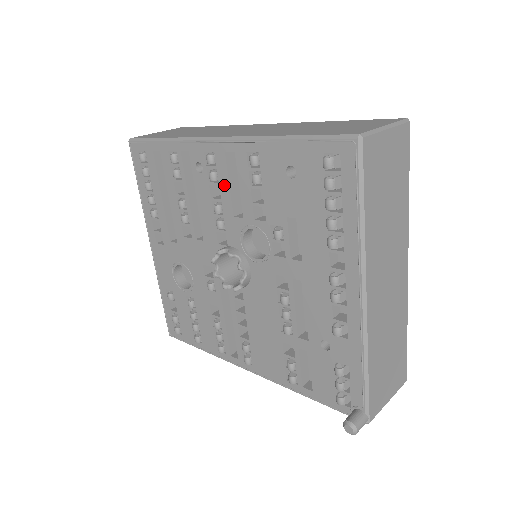
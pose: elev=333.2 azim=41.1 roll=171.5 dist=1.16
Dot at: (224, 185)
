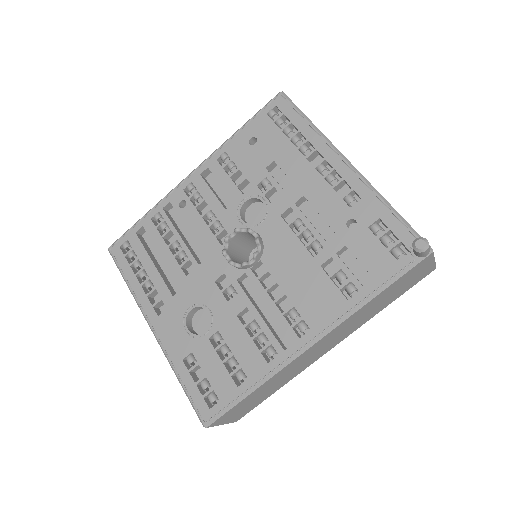
Dot at: (208, 196)
